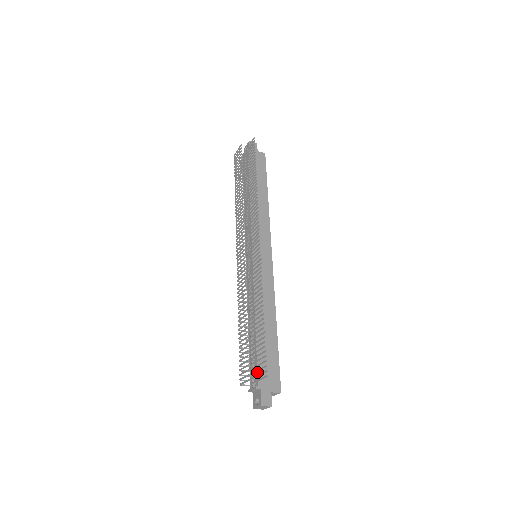
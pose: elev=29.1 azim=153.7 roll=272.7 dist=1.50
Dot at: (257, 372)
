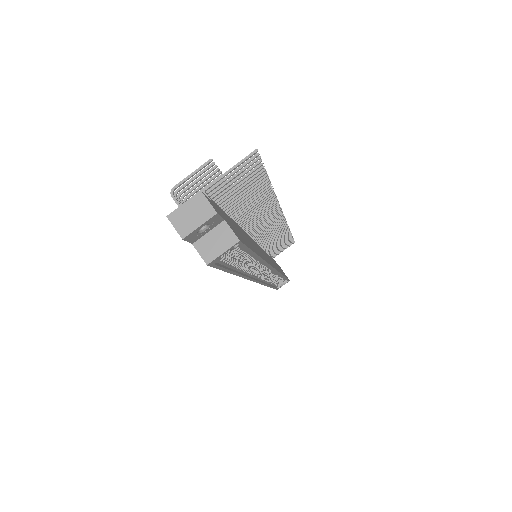
Dot at: (215, 203)
